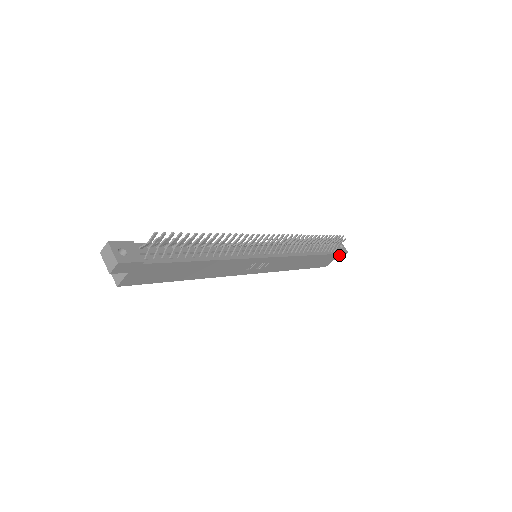
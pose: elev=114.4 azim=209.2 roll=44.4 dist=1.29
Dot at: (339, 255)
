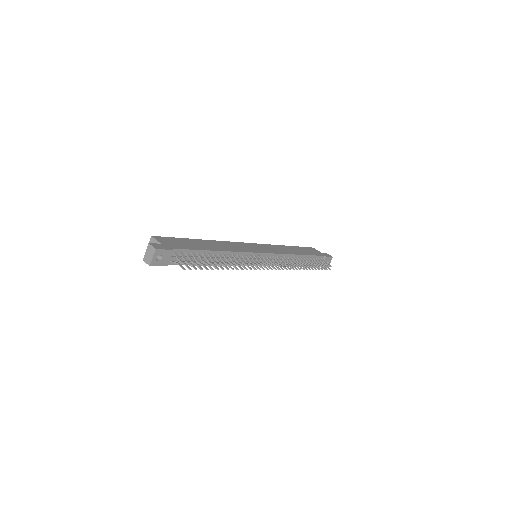
Dot at: occluded
